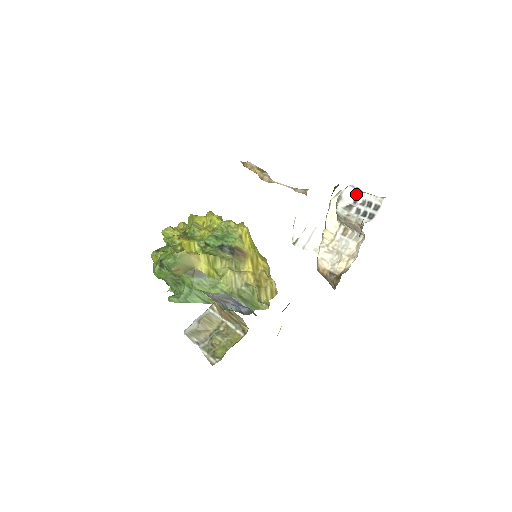
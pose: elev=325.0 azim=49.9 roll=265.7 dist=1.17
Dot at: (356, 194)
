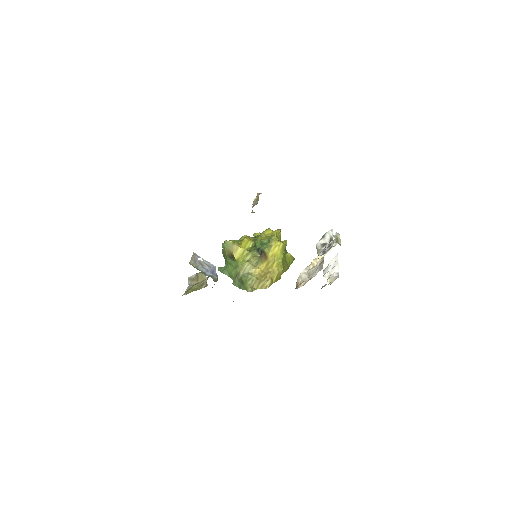
Dot at: (332, 237)
